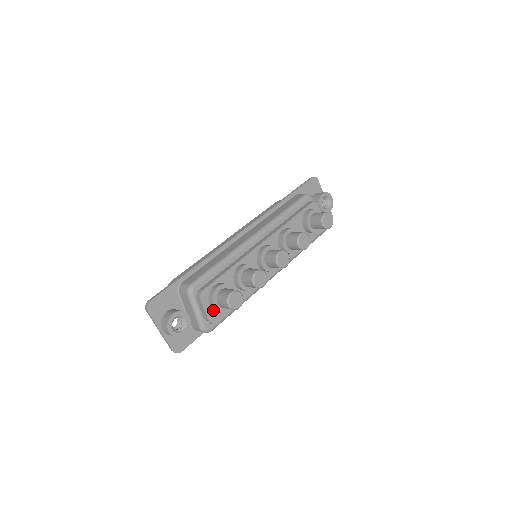
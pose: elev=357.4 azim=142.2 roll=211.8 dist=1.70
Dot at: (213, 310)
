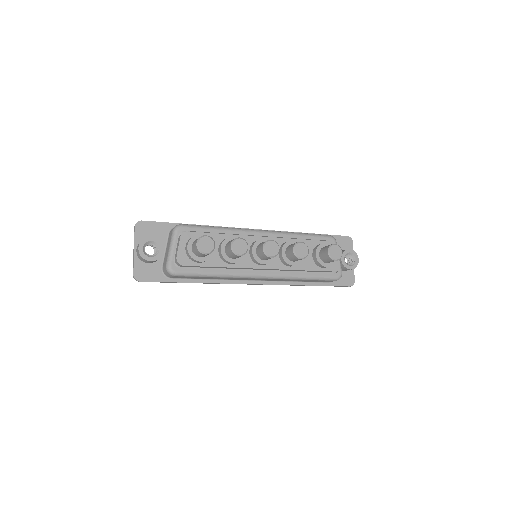
Dot at: (186, 254)
